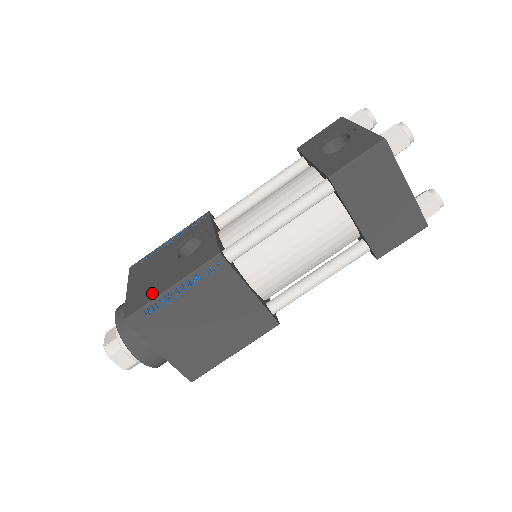
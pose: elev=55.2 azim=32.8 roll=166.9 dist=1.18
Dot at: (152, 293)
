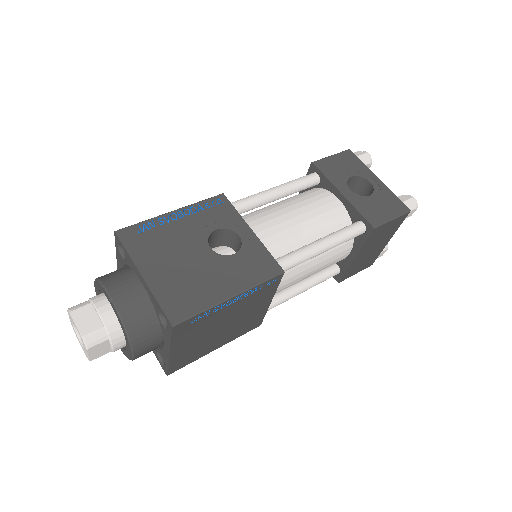
Dot at: (203, 296)
